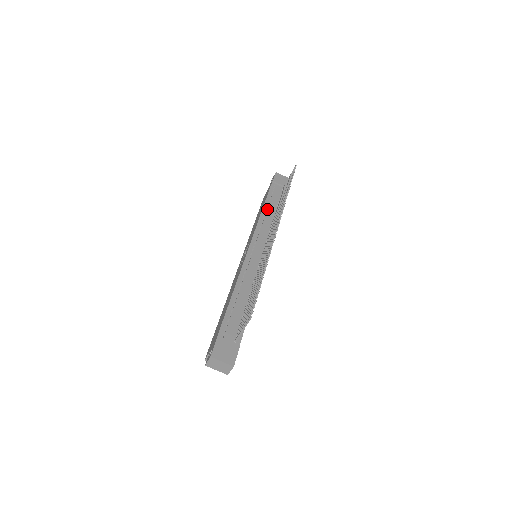
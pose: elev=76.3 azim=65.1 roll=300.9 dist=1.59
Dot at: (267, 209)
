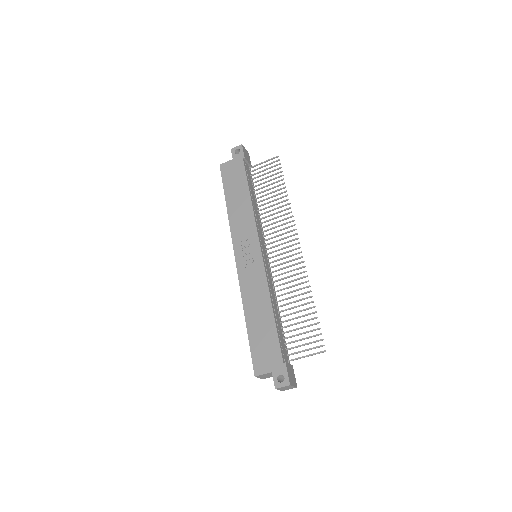
Dot at: (252, 198)
